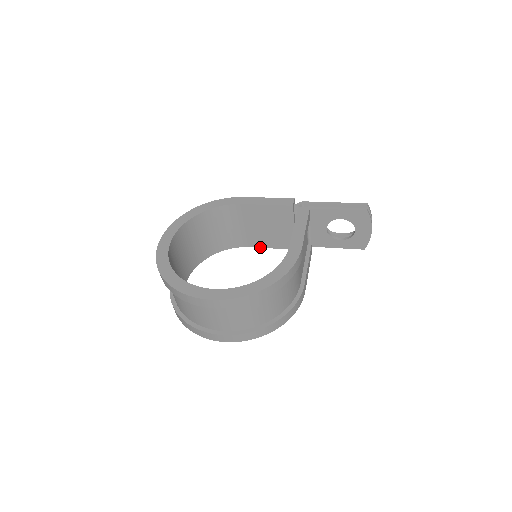
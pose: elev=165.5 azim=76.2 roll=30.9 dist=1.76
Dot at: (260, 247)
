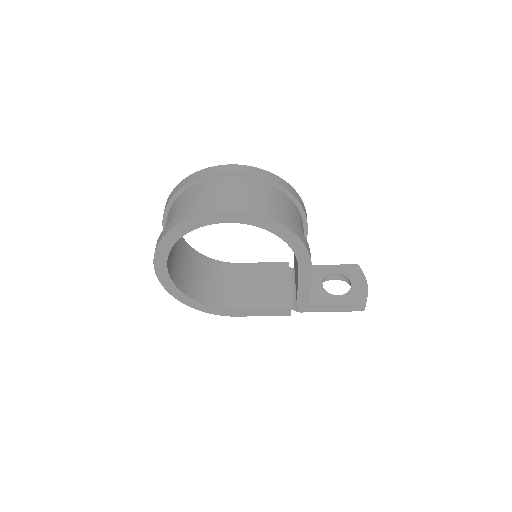
Dot at: (249, 309)
